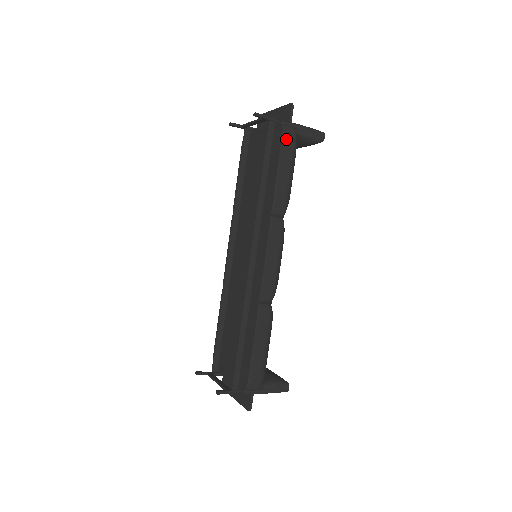
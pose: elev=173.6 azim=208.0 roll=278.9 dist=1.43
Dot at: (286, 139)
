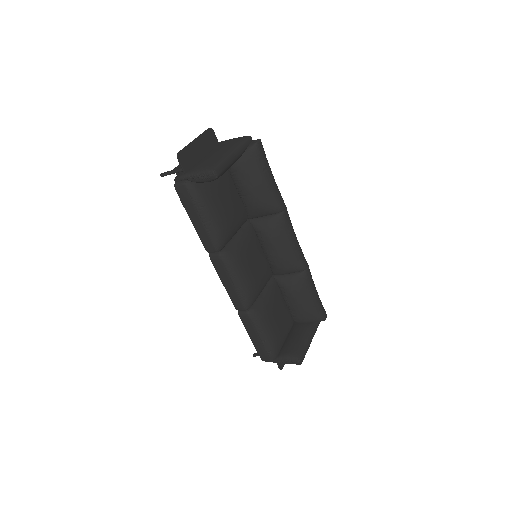
Dot at: (181, 196)
